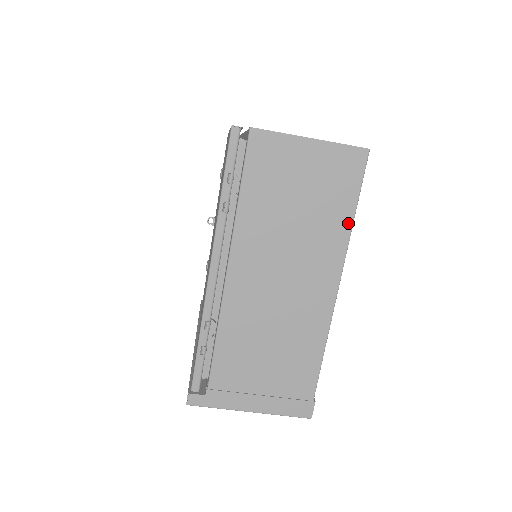
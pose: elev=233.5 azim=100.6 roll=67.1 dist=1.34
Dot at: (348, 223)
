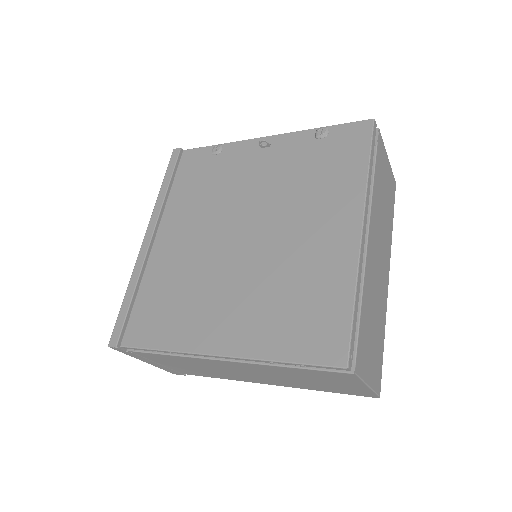
Dot at: (317, 390)
